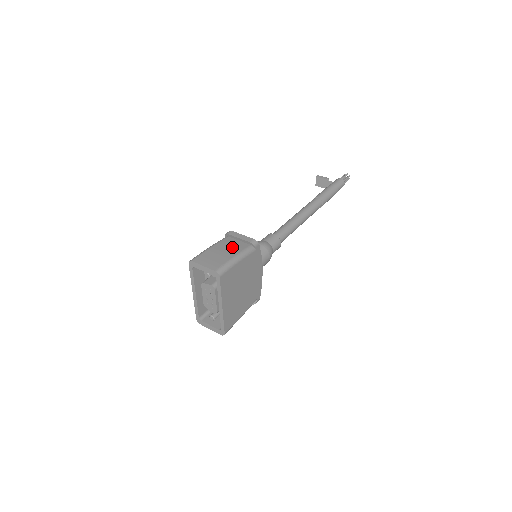
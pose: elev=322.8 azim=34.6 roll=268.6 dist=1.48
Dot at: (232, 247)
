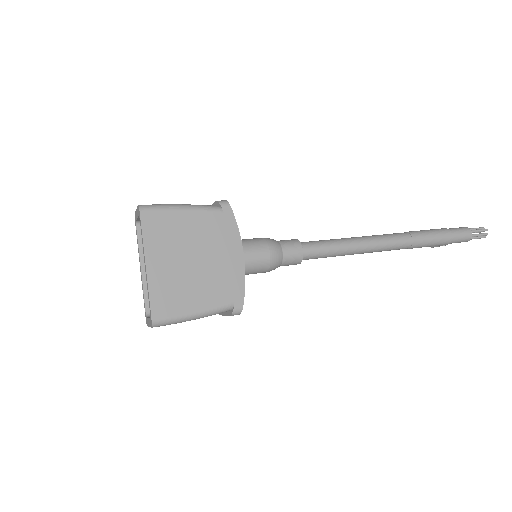
Dot at: occluded
